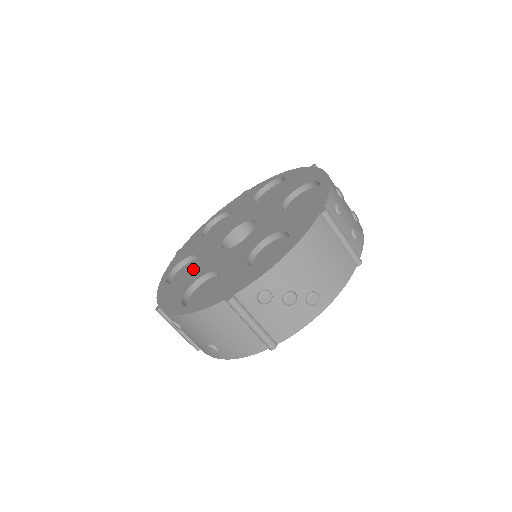
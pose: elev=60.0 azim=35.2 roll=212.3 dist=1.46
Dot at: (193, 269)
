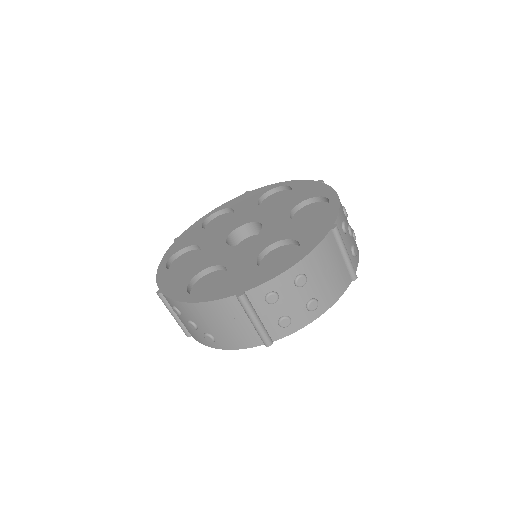
Dot at: (211, 230)
